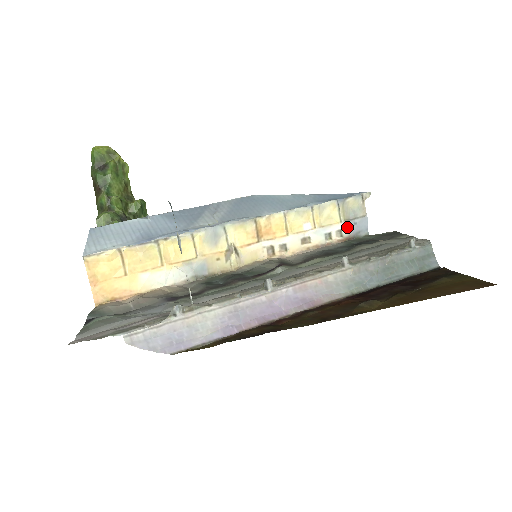
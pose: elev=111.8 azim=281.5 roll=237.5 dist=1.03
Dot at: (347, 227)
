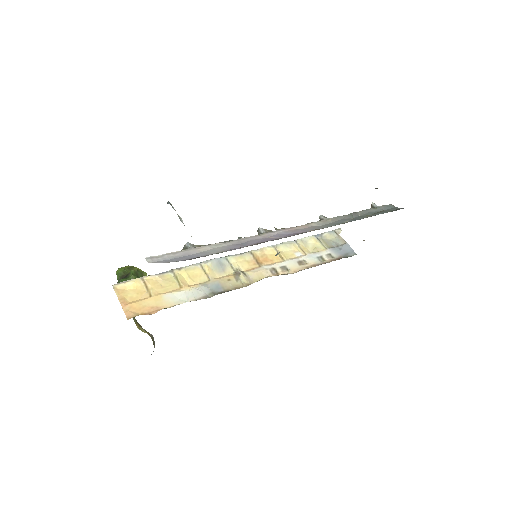
Dot at: (334, 252)
